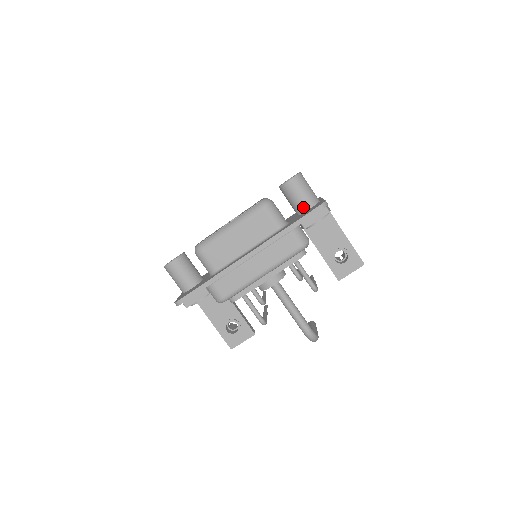
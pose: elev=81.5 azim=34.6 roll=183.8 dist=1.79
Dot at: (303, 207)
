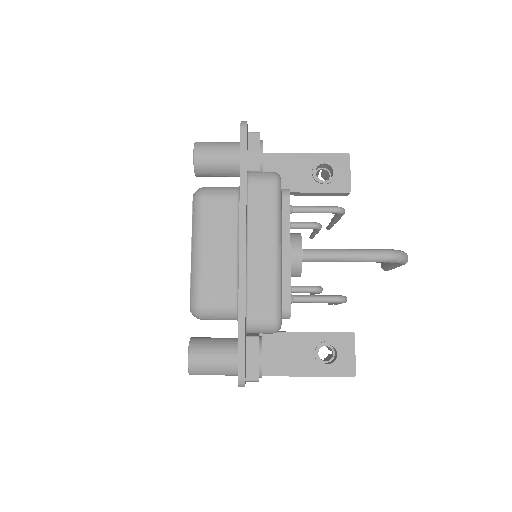
Dot at: (234, 159)
